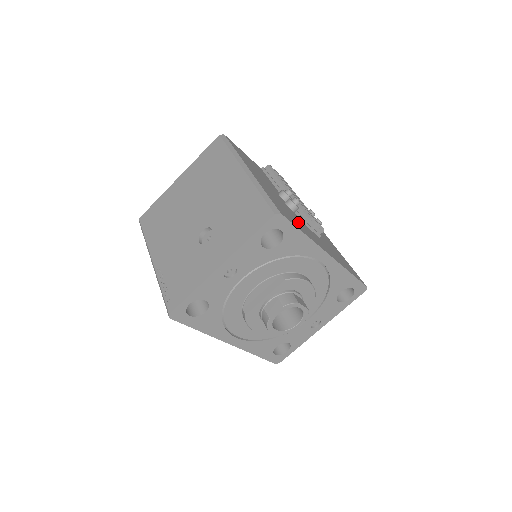
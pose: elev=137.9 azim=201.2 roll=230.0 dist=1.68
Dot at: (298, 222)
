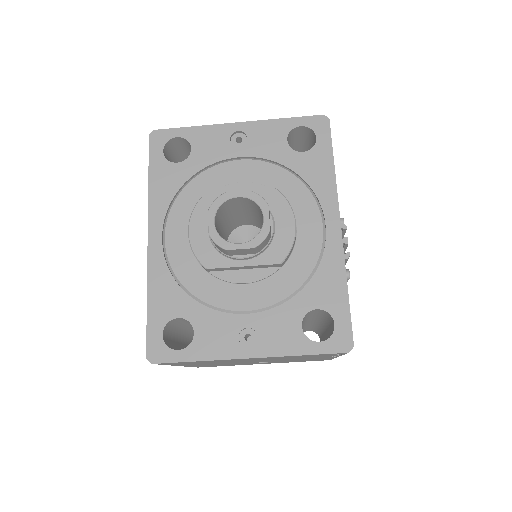
Dot at: occluded
